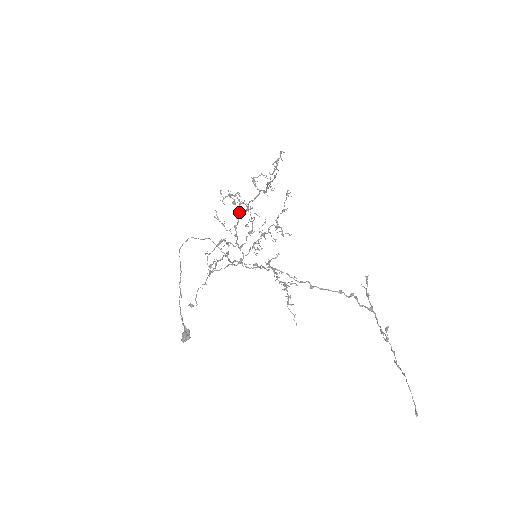
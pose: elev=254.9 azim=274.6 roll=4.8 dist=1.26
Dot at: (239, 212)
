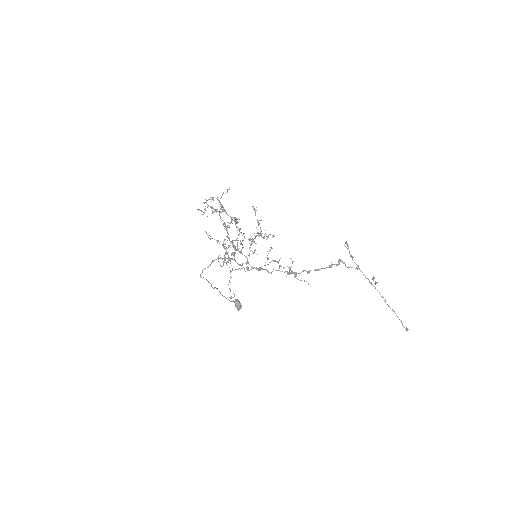
Dot at: occluded
